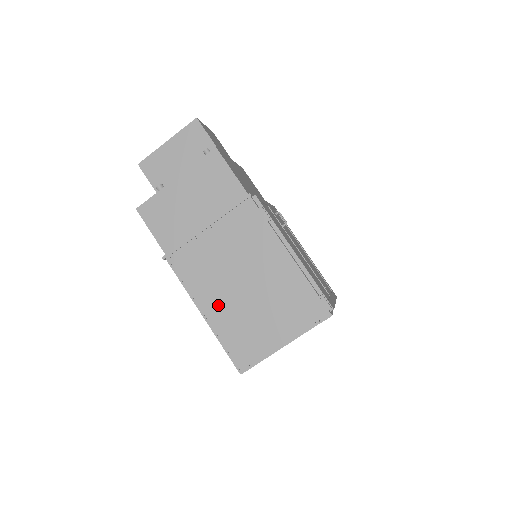
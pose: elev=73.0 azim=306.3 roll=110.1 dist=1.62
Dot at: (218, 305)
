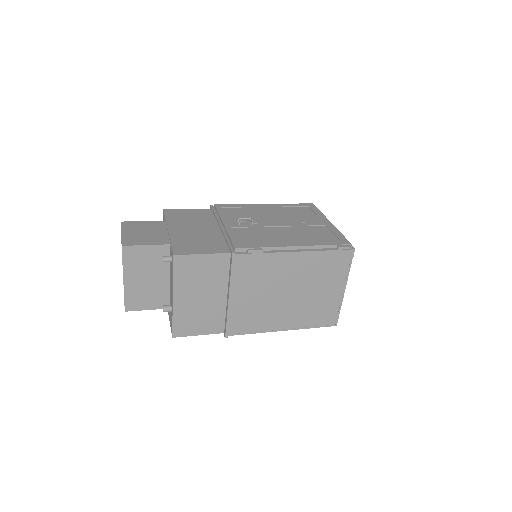
Dot at: (287, 317)
